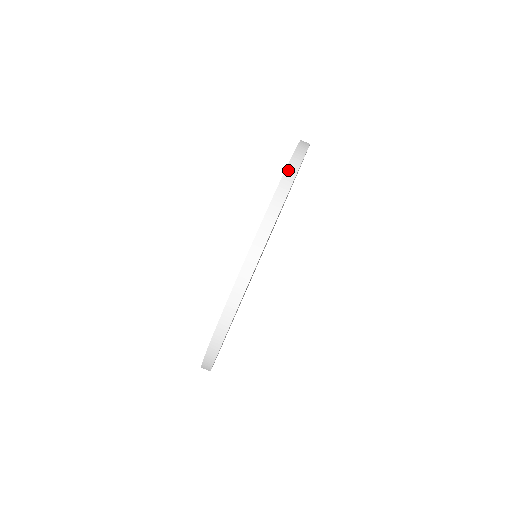
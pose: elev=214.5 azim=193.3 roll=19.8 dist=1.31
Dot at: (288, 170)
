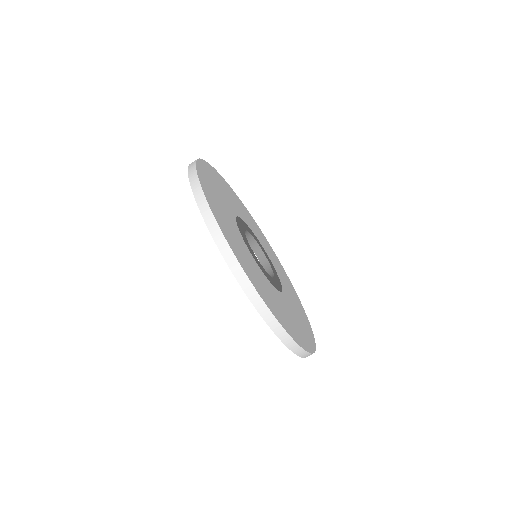
Dot at: occluded
